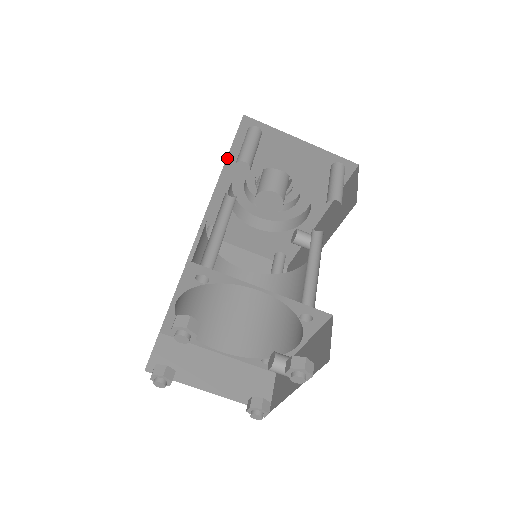
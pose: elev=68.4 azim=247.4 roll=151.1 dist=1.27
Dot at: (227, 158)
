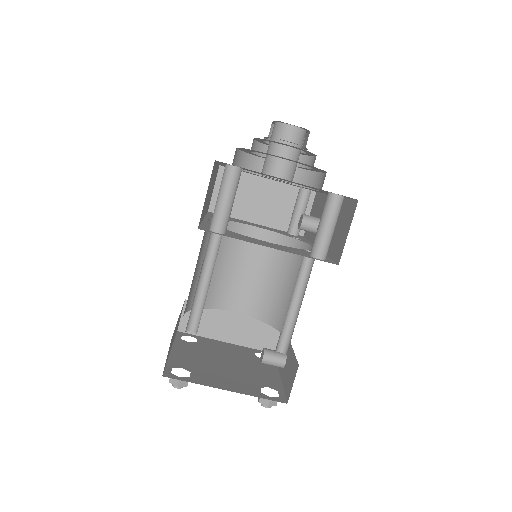
Dot at: (217, 162)
